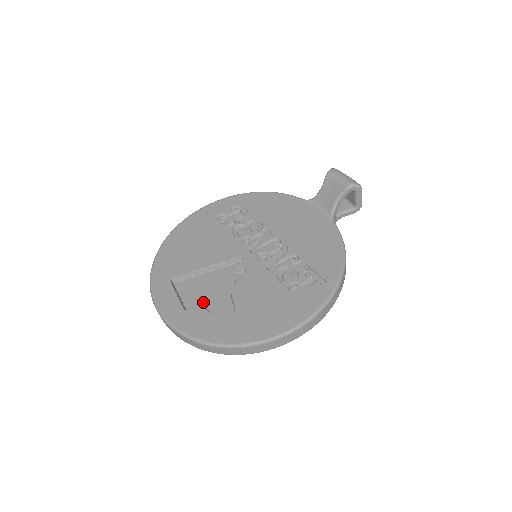
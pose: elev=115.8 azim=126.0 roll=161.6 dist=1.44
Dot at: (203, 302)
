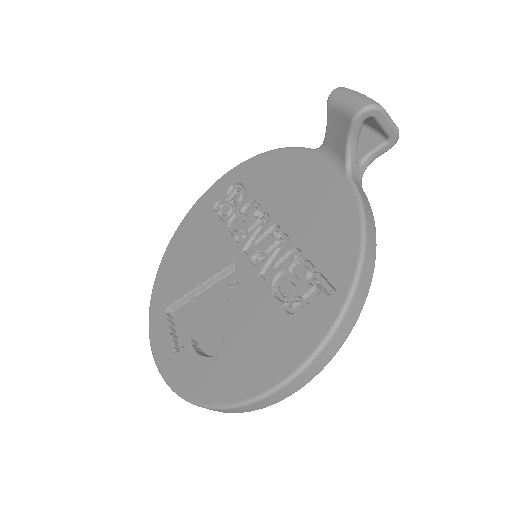
Dot at: (197, 337)
